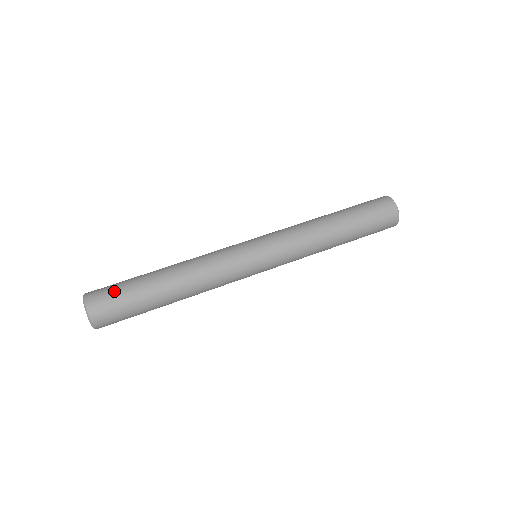
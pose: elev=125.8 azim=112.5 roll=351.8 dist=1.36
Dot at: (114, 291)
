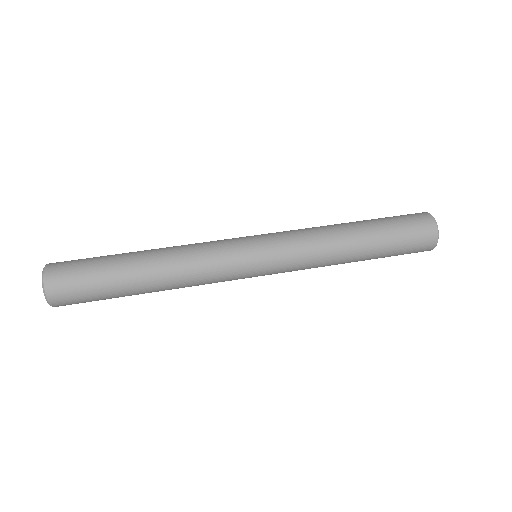
Dot at: (80, 267)
